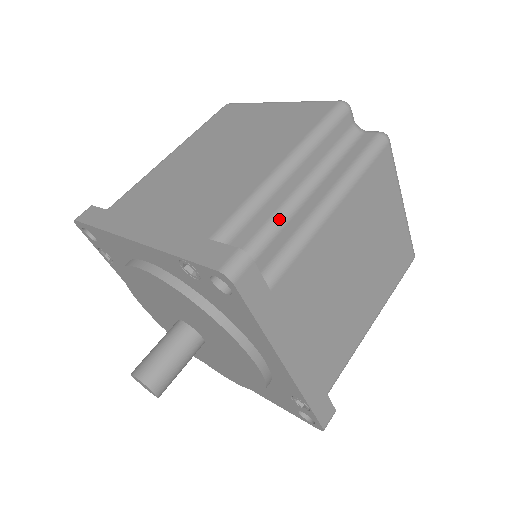
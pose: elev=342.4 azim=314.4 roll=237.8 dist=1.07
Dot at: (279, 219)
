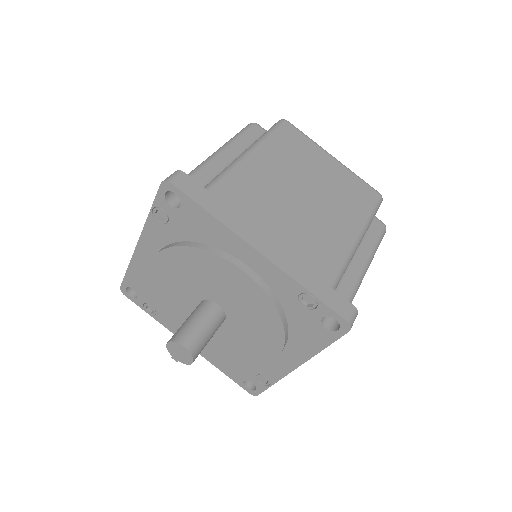
Dot at: occluded
